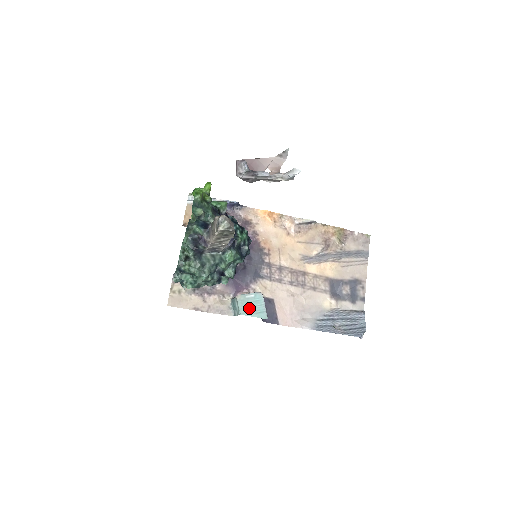
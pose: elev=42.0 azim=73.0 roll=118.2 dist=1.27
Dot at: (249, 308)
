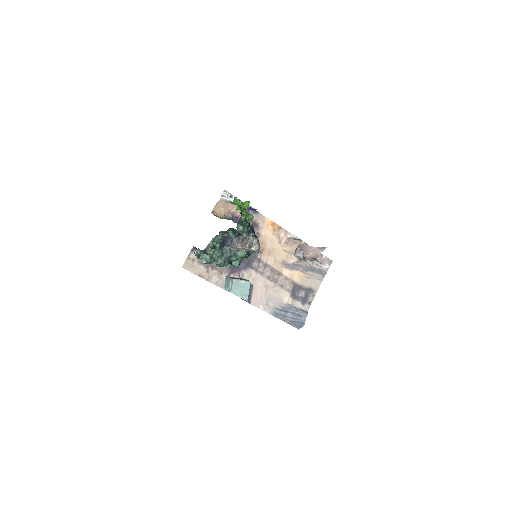
Dot at: (238, 290)
